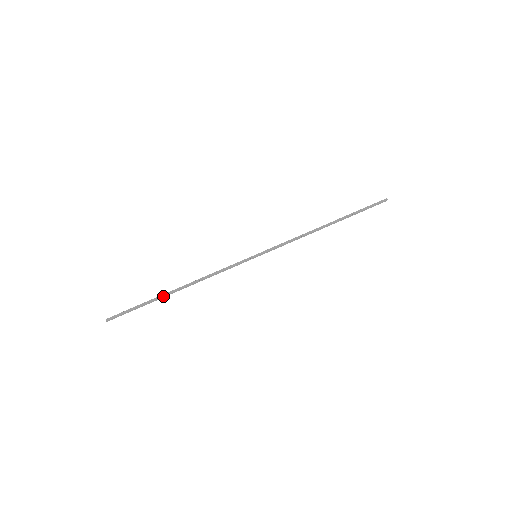
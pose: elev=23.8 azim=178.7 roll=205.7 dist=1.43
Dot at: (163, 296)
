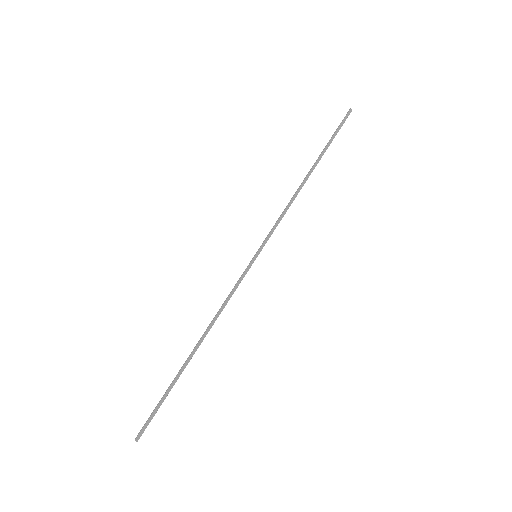
Dot at: occluded
